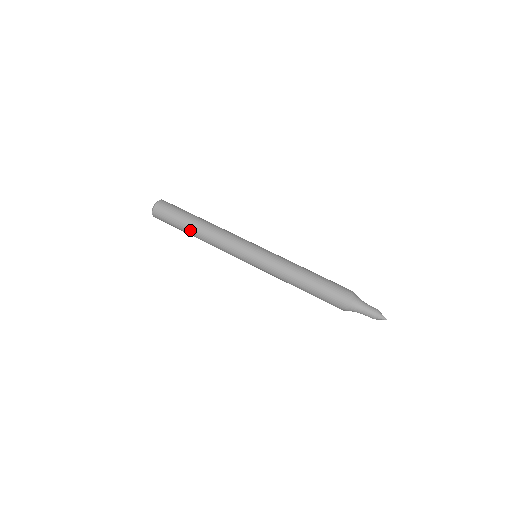
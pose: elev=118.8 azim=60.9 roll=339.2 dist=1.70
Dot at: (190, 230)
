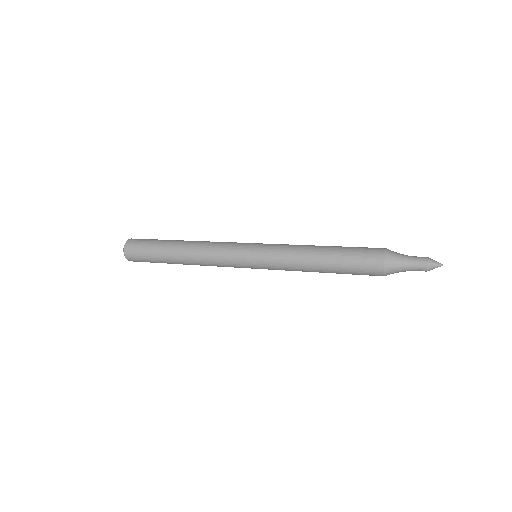
Dot at: (172, 246)
